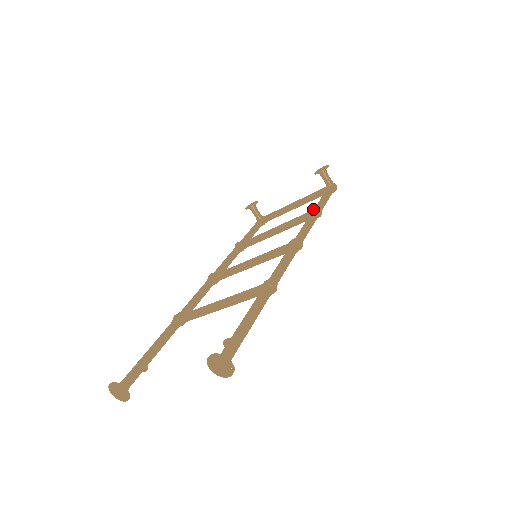
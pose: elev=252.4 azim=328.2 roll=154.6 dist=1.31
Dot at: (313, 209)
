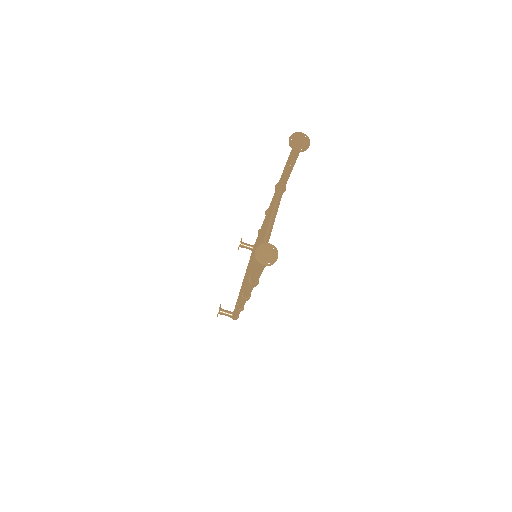
Dot at: (258, 231)
